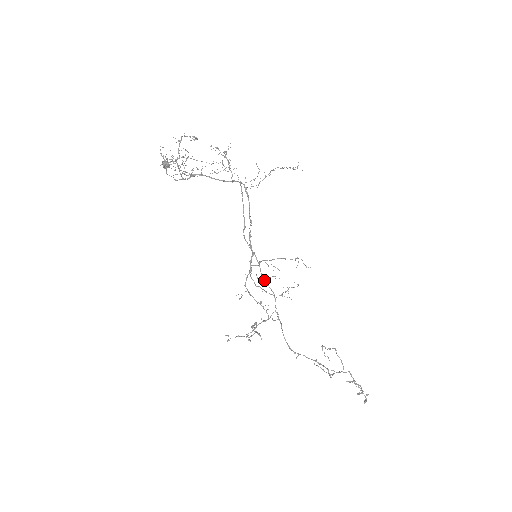
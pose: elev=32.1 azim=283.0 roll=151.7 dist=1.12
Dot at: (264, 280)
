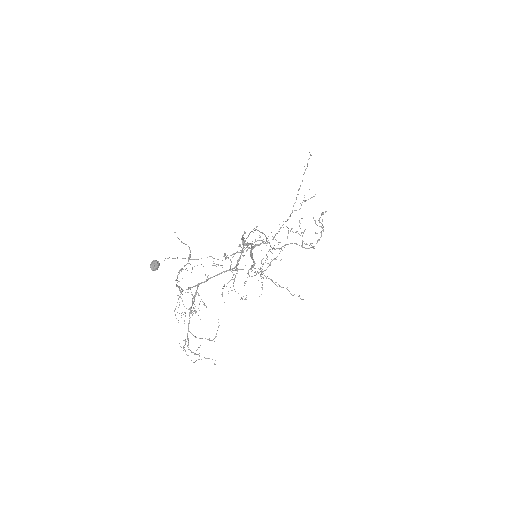
Dot at: (263, 264)
